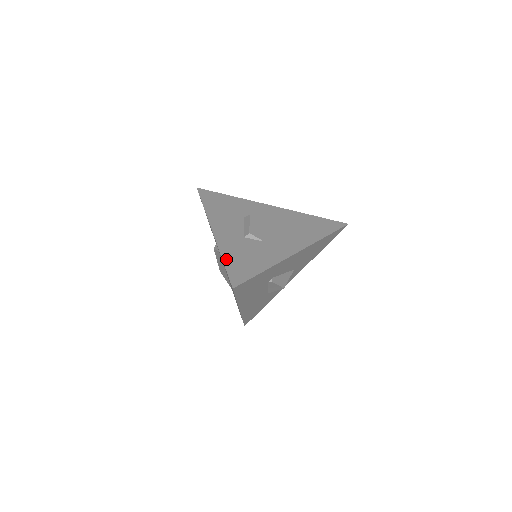
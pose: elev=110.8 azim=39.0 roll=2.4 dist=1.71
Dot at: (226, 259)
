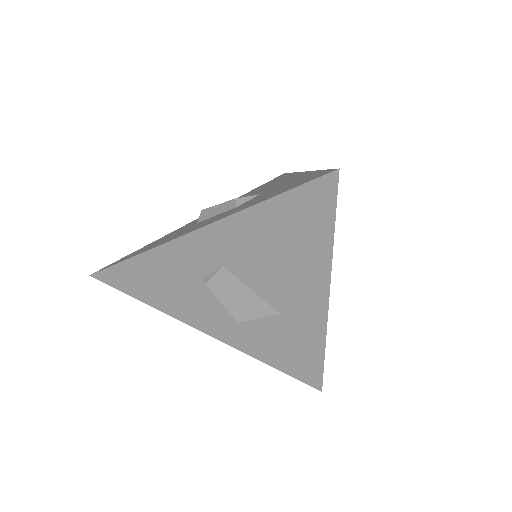
Dot at: (266, 198)
